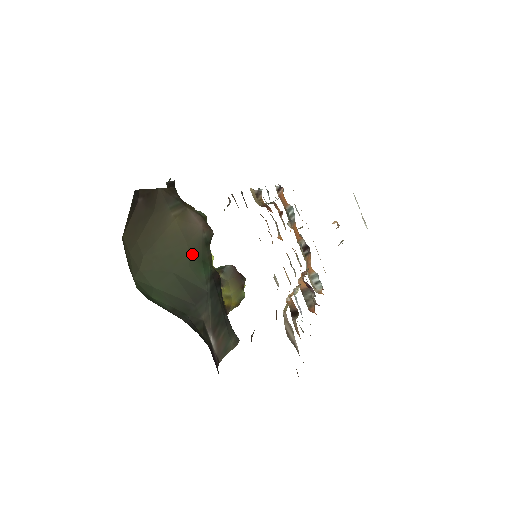
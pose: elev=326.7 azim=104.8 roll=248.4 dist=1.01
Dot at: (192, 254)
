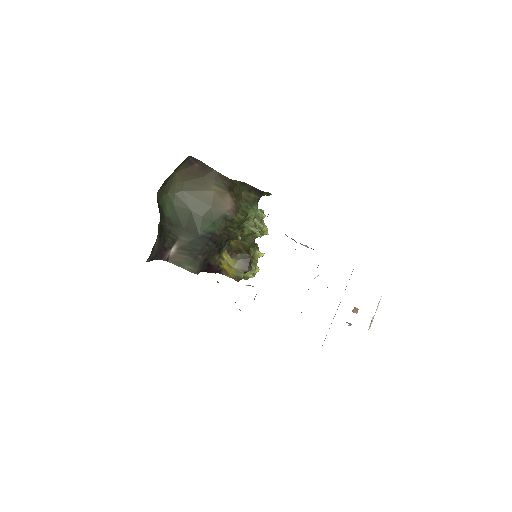
Dot at: (210, 214)
